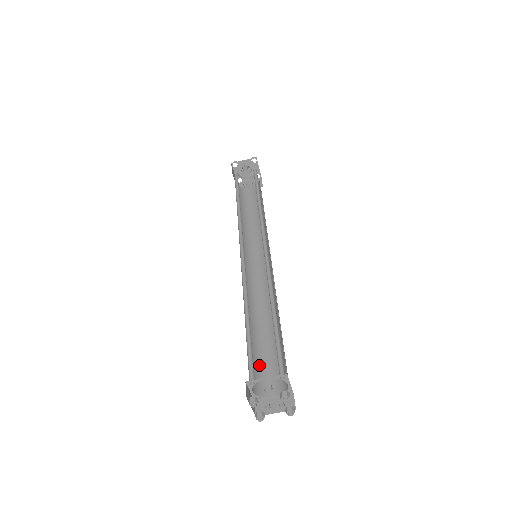
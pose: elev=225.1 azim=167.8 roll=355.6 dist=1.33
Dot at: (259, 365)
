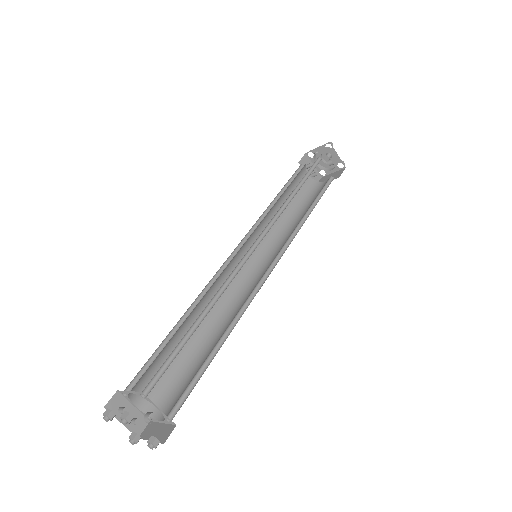
Dot at: (156, 362)
